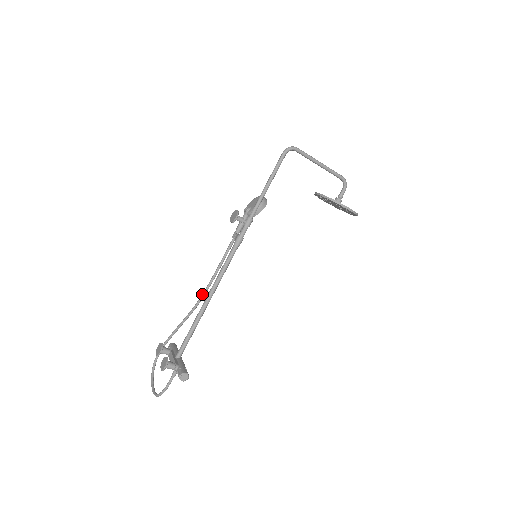
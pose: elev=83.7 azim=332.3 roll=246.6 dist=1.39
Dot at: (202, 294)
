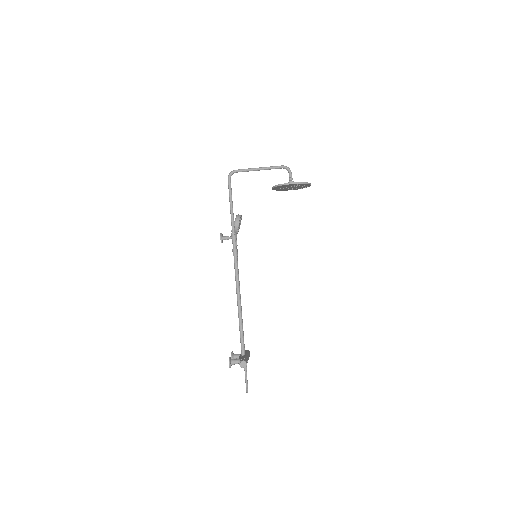
Dot at: occluded
